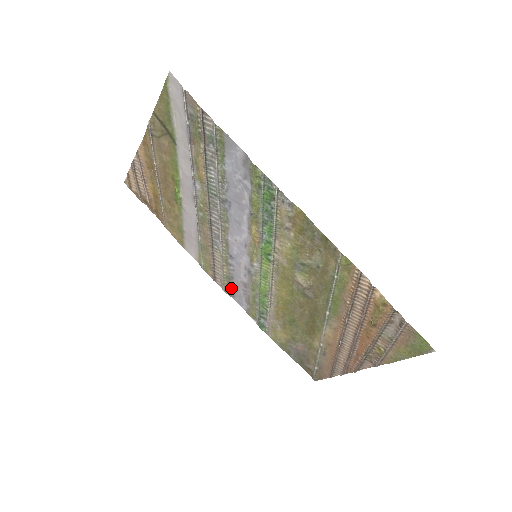
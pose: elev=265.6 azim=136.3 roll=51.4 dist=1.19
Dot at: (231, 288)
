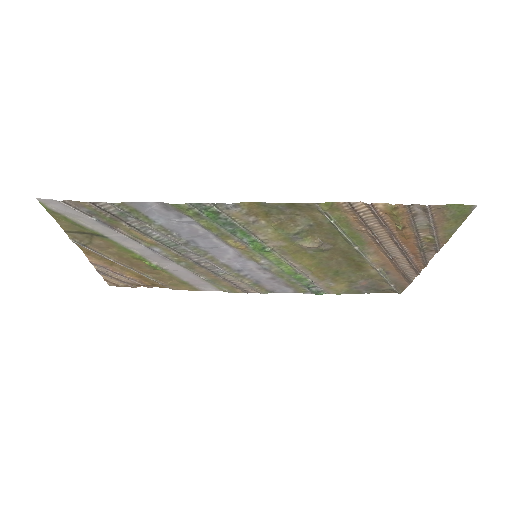
Dot at: (265, 288)
